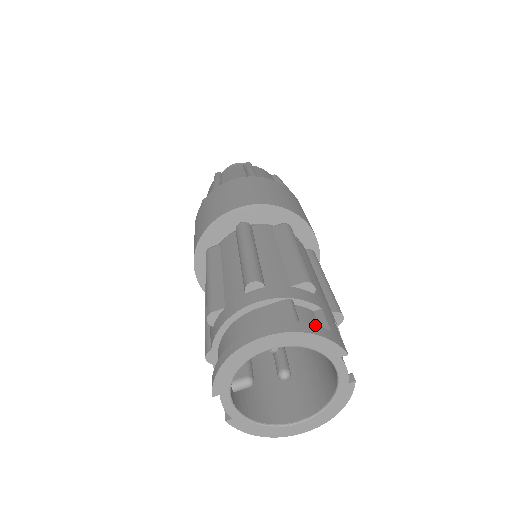
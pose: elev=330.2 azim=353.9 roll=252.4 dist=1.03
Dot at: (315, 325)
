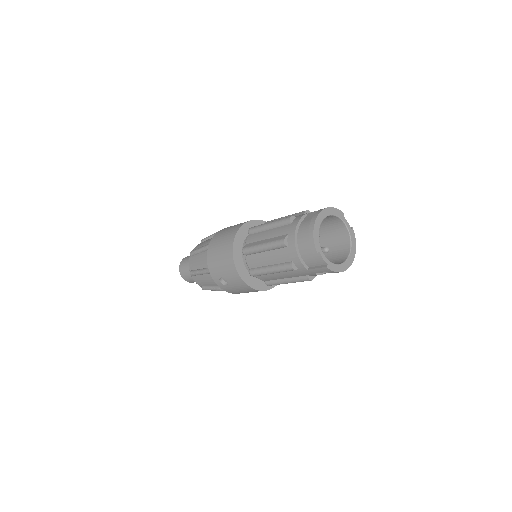
Dot at: occluded
